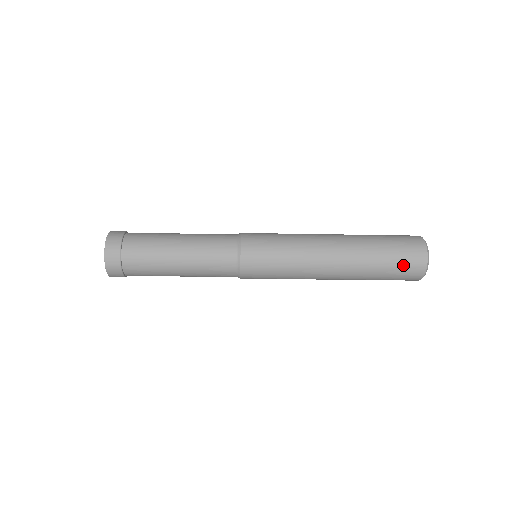
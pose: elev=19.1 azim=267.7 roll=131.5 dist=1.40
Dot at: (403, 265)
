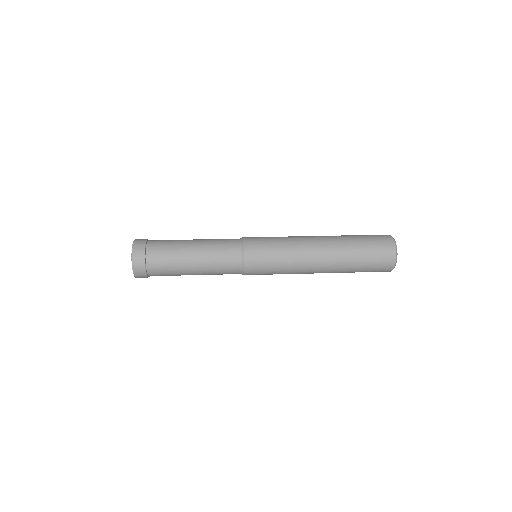
Dot at: (375, 267)
